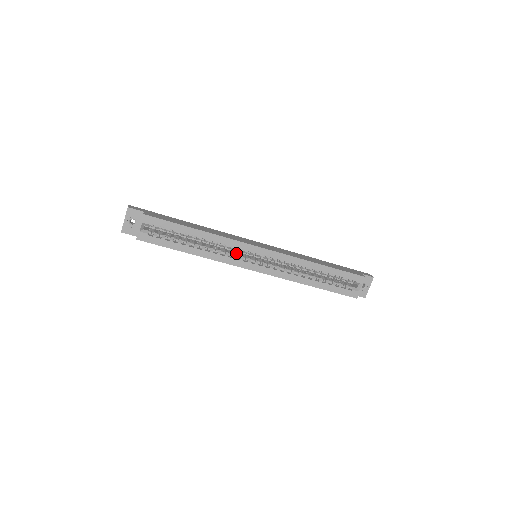
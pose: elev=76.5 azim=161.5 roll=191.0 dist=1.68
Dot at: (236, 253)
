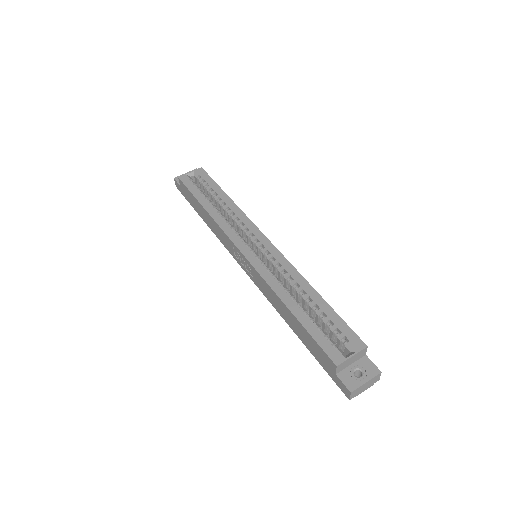
Dot at: occluded
